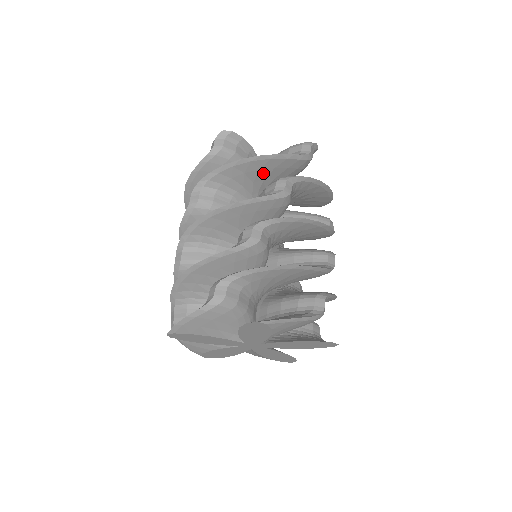
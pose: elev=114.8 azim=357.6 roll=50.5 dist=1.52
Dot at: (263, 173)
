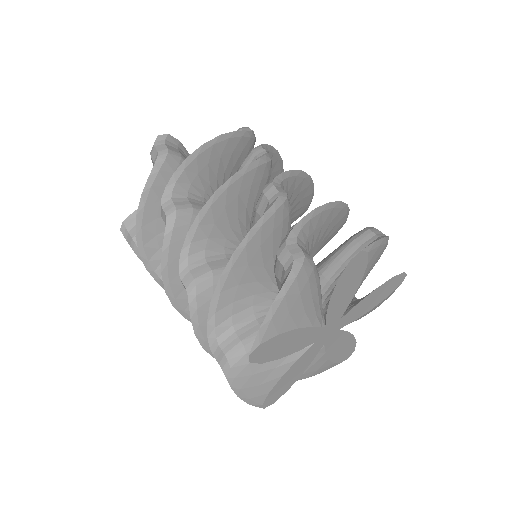
Dot at: (223, 161)
